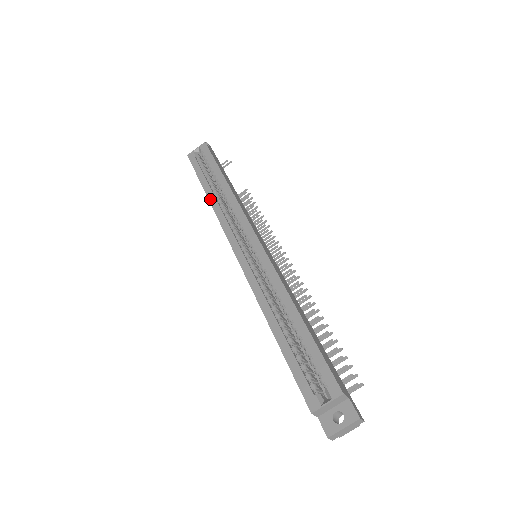
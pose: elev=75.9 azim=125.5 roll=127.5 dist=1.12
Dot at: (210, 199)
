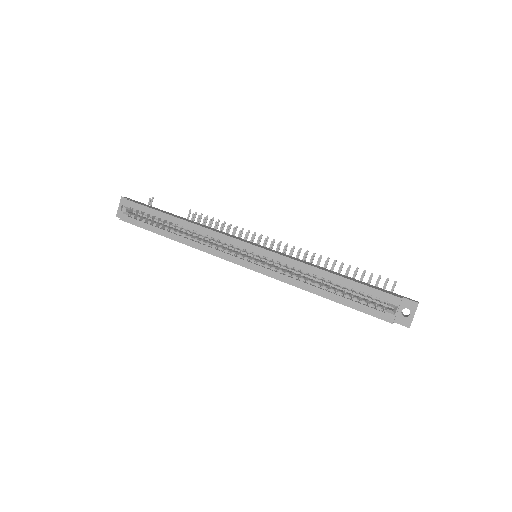
Dot at: (180, 241)
